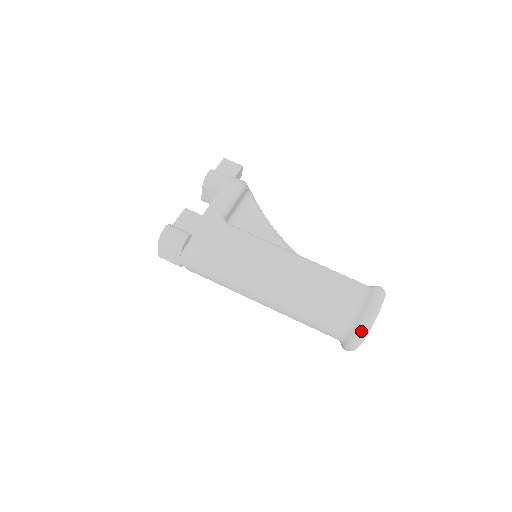
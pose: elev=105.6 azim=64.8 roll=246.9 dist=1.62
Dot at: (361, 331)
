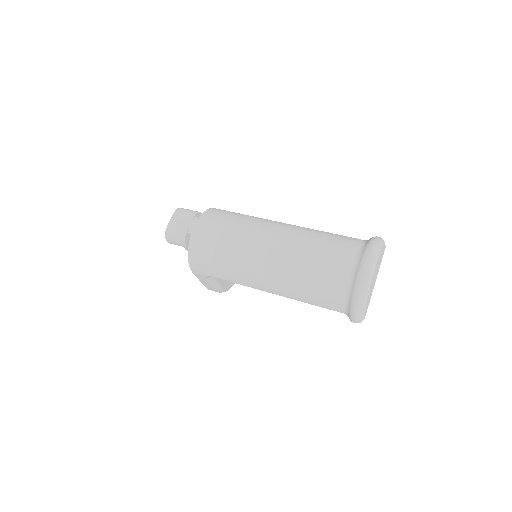
Dot at: (372, 245)
